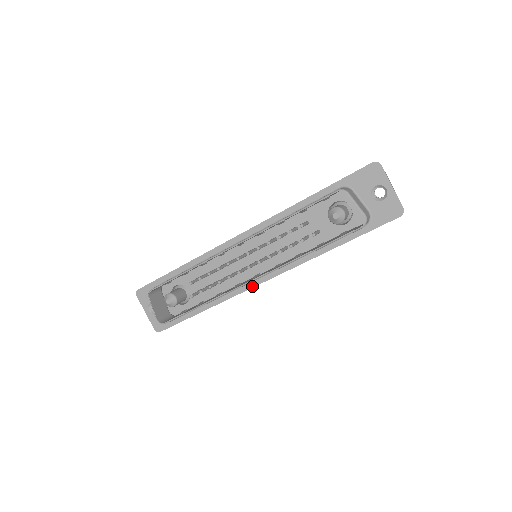
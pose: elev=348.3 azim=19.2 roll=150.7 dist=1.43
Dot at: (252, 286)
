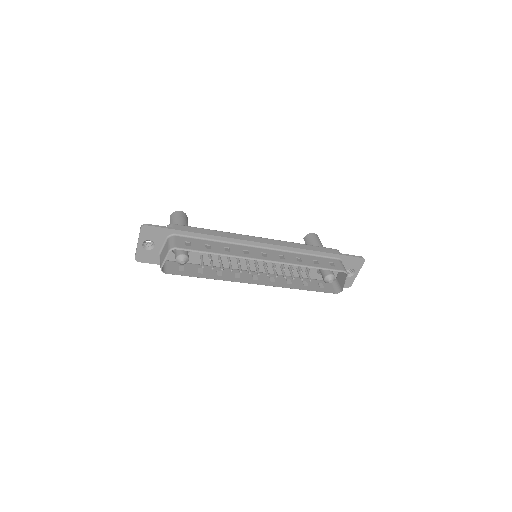
Dot at: occluded
